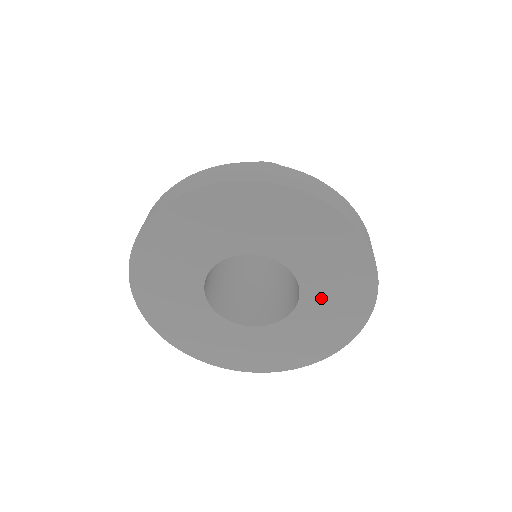
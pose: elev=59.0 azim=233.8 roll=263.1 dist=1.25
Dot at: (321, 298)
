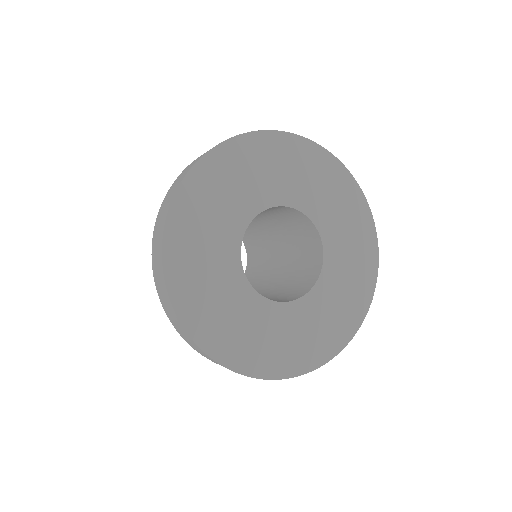
Dot at: (334, 286)
